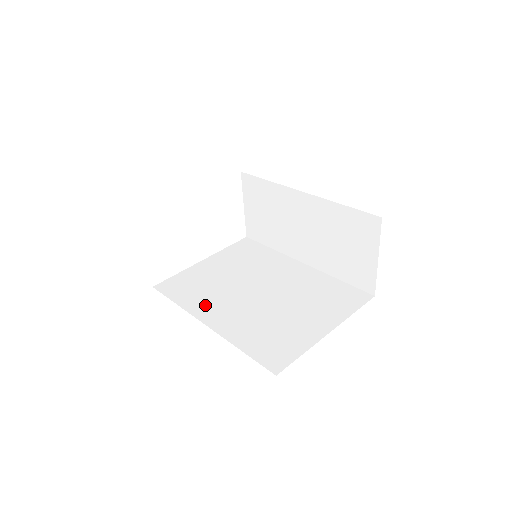
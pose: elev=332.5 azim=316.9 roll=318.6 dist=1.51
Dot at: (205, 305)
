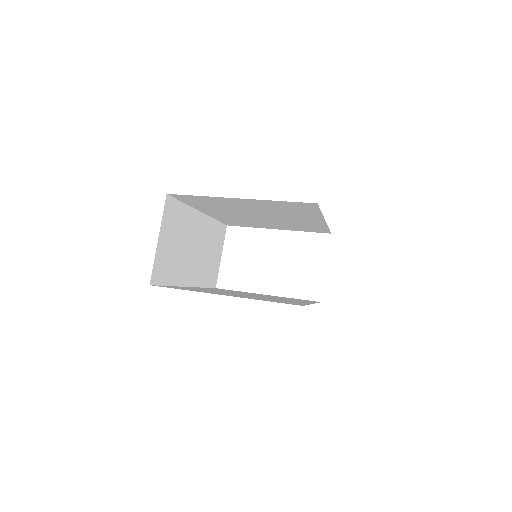
Dot at: (212, 289)
